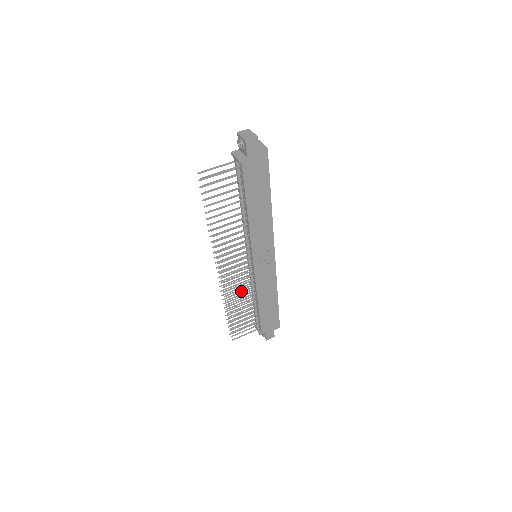
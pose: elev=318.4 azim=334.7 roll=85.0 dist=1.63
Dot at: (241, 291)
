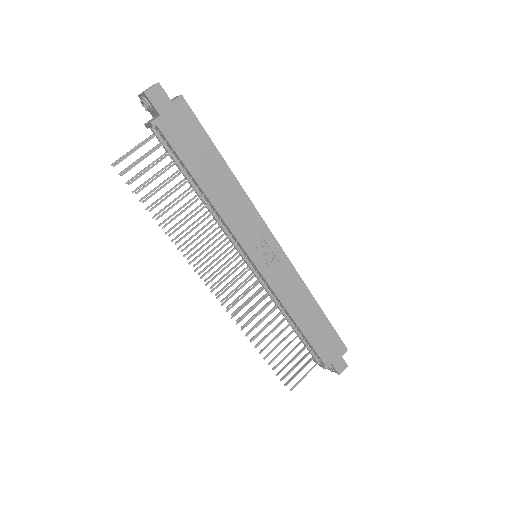
Dot at: occluded
